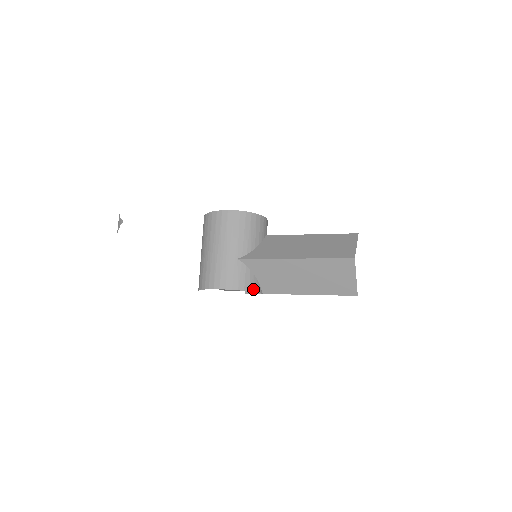
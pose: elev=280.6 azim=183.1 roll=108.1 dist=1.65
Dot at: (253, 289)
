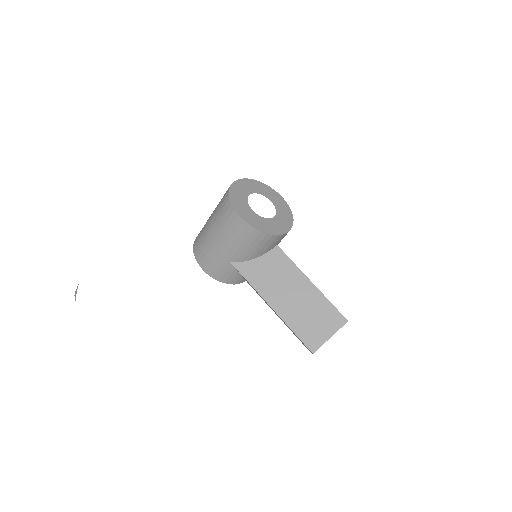
Dot at: (234, 283)
